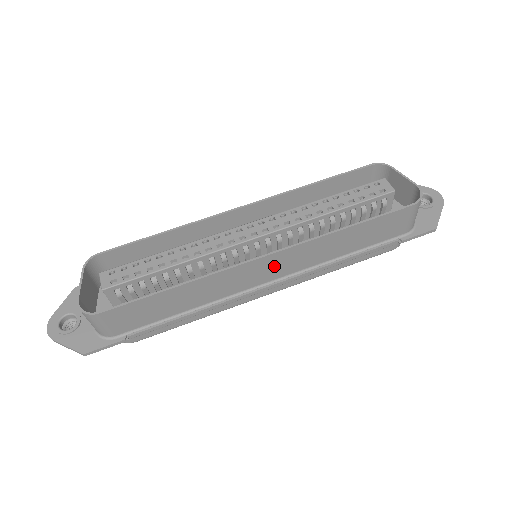
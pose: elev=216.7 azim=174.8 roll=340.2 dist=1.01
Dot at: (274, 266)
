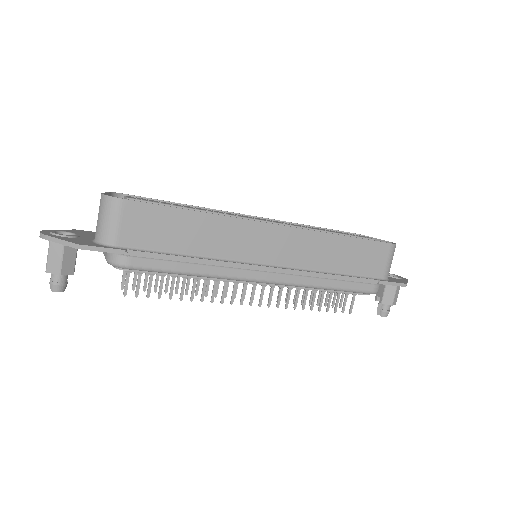
Dot at: (279, 244)
